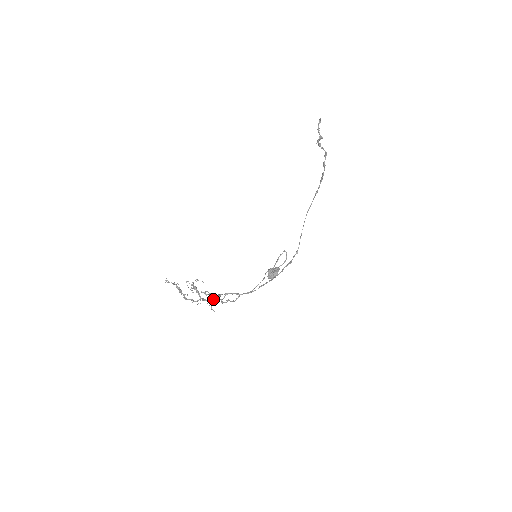
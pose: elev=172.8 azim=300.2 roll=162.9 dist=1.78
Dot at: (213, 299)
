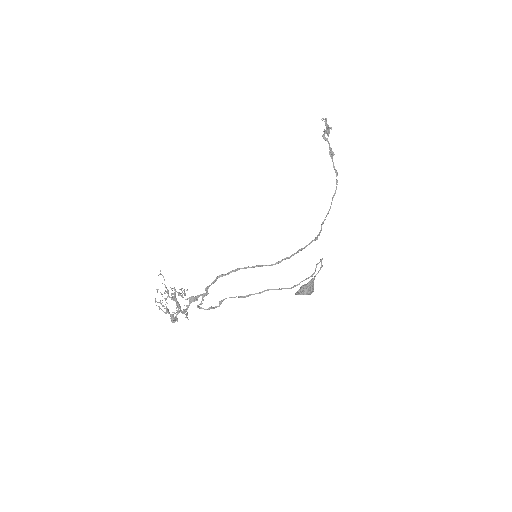
Dot at: (189, 305)
